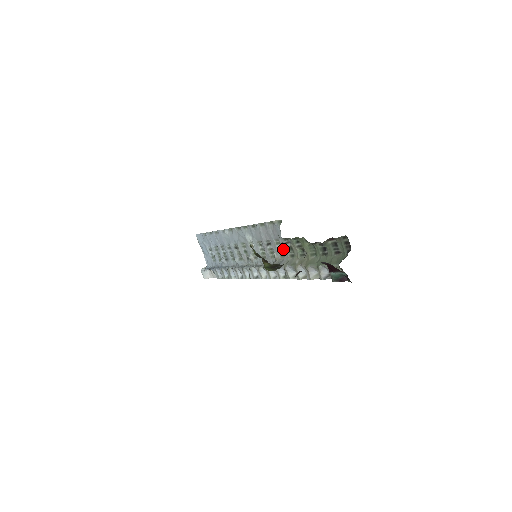
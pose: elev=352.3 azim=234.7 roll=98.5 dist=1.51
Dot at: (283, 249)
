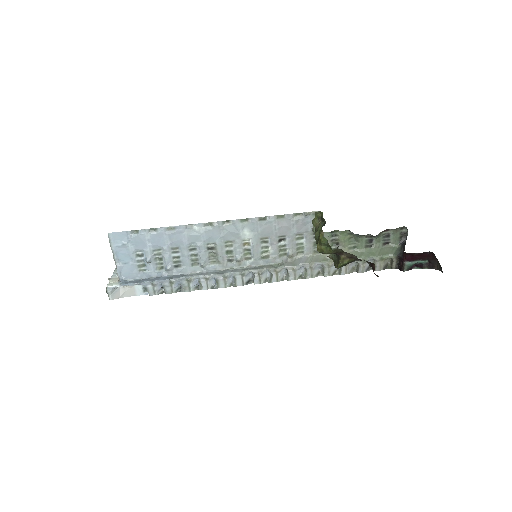
Dot at: (306, 245)
